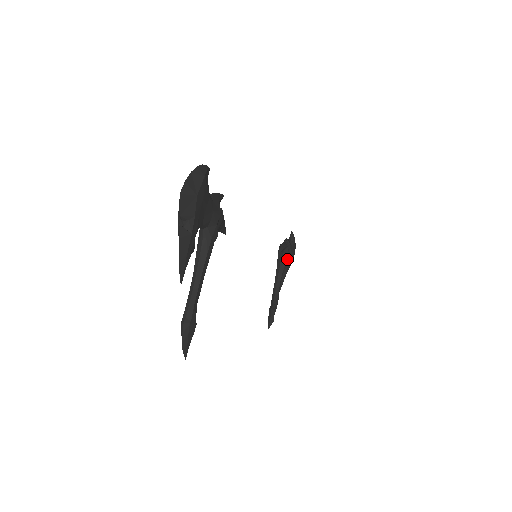
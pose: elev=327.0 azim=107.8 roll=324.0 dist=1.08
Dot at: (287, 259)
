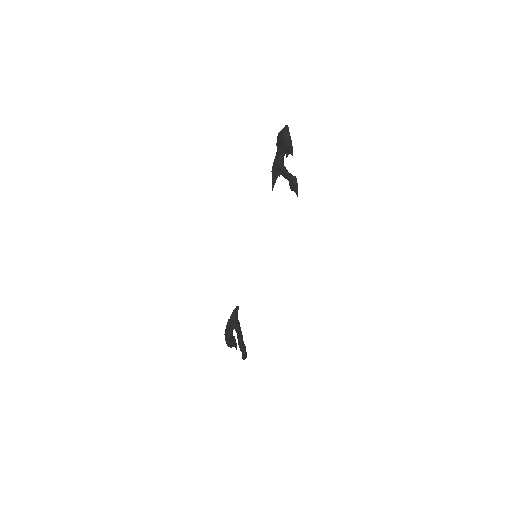
Dot at: occluded
